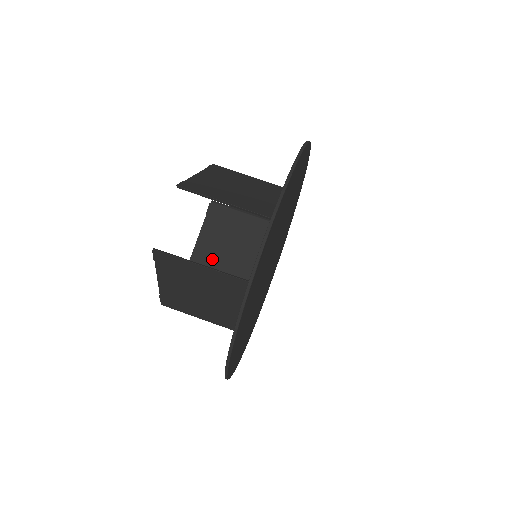
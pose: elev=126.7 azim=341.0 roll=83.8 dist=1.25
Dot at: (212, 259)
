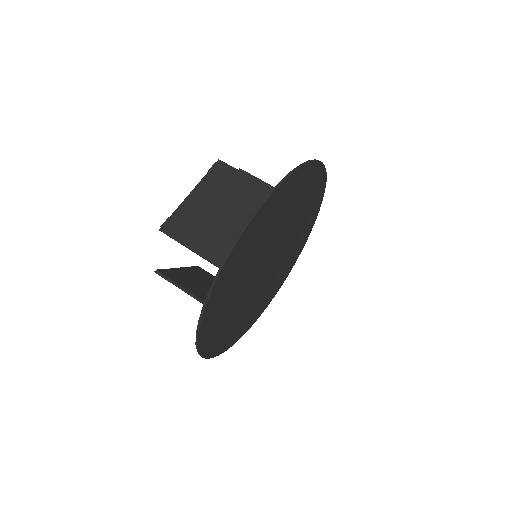
Dot at: occluded
